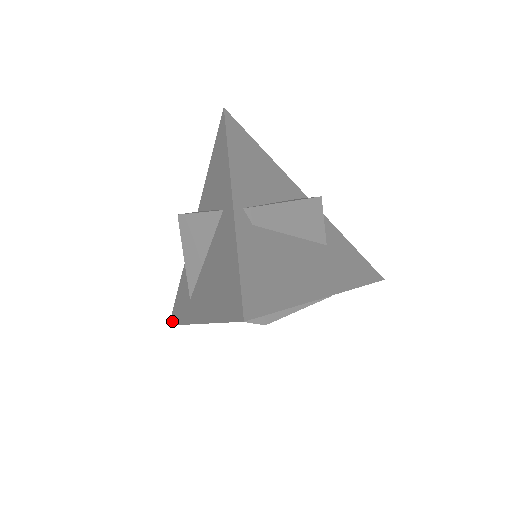
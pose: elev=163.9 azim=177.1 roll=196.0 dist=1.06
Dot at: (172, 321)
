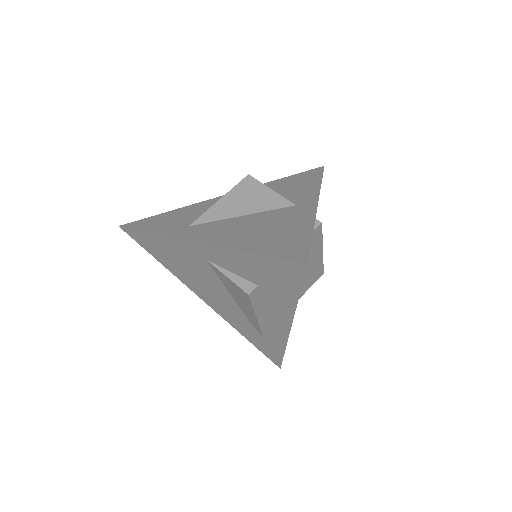
Dot at: (131, 226)
